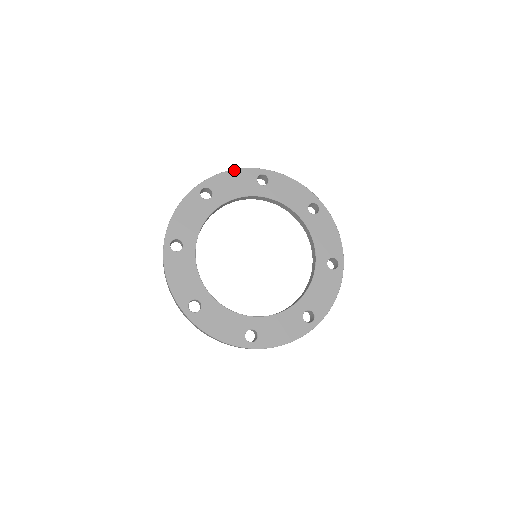
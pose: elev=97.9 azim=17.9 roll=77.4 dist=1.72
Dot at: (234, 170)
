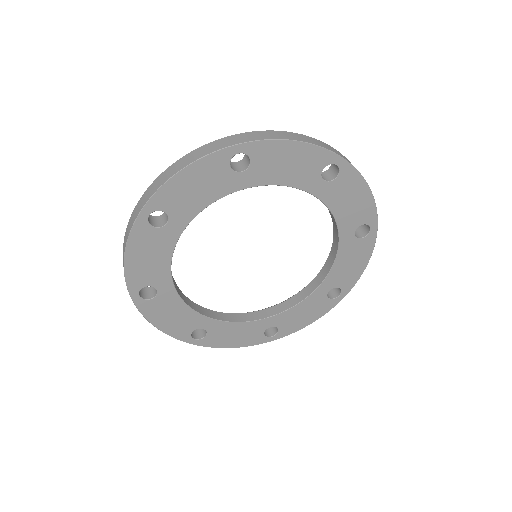
Dot at: (302, 143)
